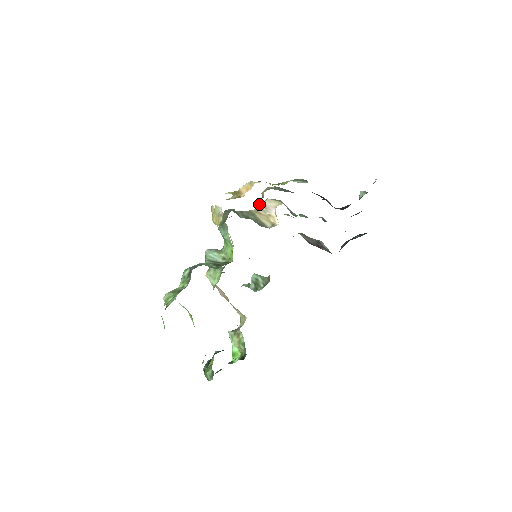
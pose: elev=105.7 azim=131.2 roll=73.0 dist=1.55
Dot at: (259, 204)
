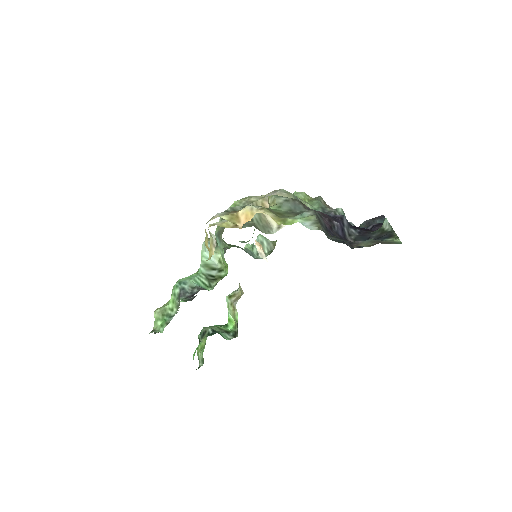
Dot at: (257, 244)
